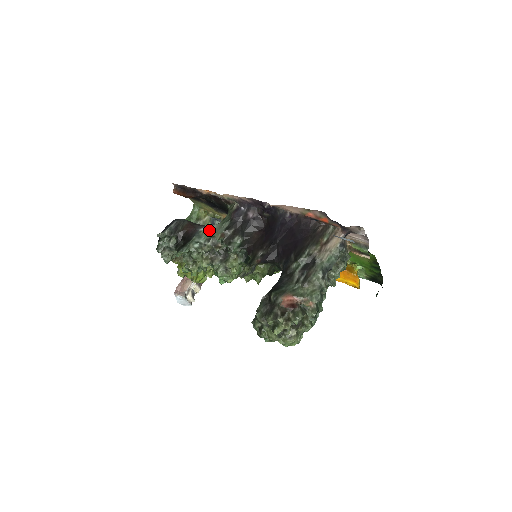
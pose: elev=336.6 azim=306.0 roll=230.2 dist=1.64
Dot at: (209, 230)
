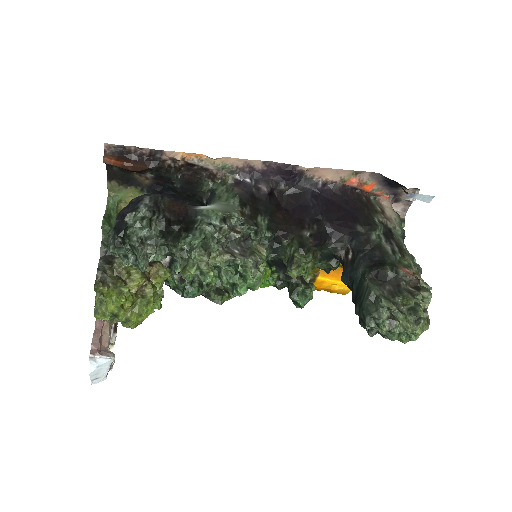
Dot at: (214, 208)
